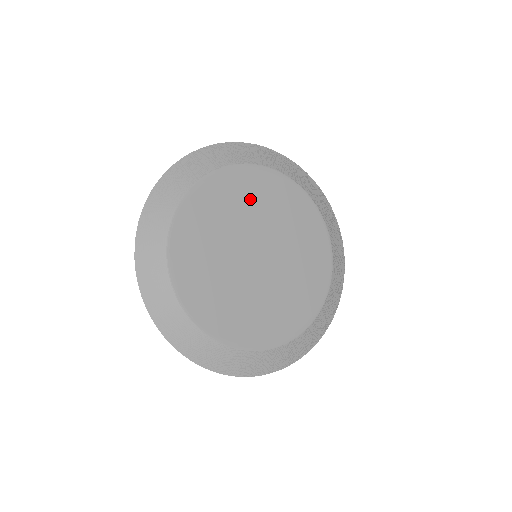
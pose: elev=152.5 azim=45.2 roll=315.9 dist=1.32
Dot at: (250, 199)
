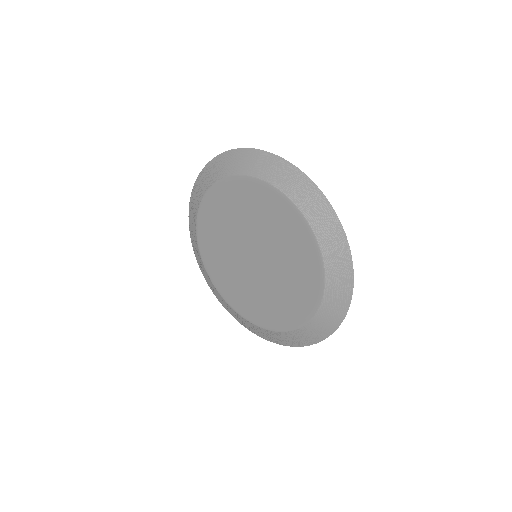
Dot at: (236, 209)
